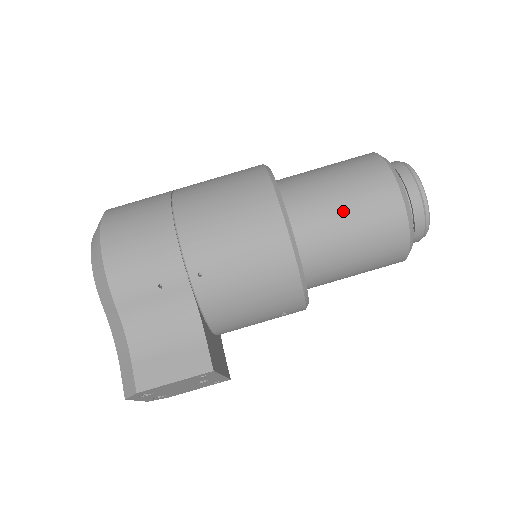
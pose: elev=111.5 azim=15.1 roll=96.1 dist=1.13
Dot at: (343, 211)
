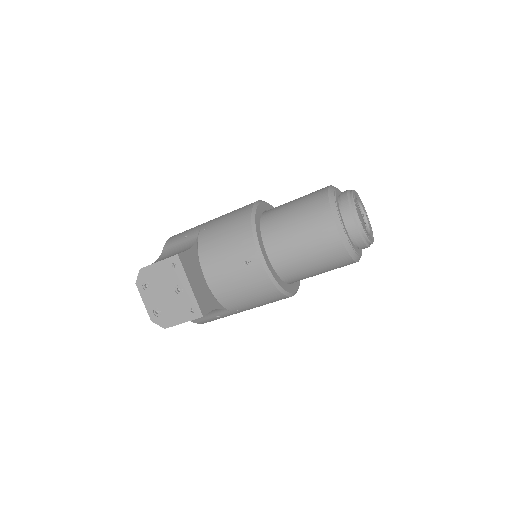
Dot at: (293, 201)
